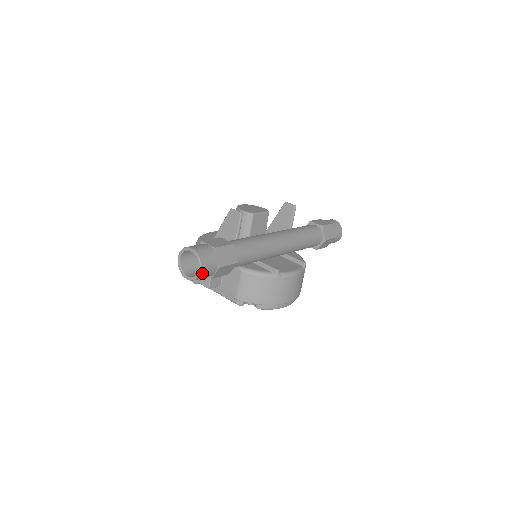
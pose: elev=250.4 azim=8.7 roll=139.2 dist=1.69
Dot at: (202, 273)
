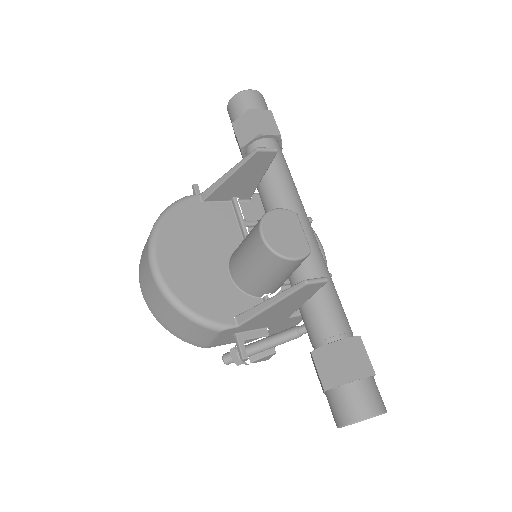
Dot at: occluded
